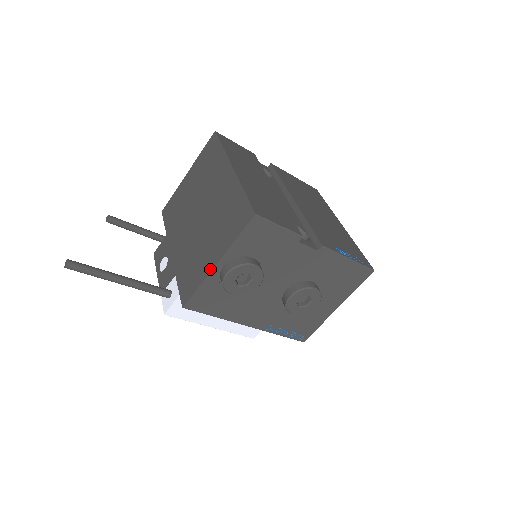
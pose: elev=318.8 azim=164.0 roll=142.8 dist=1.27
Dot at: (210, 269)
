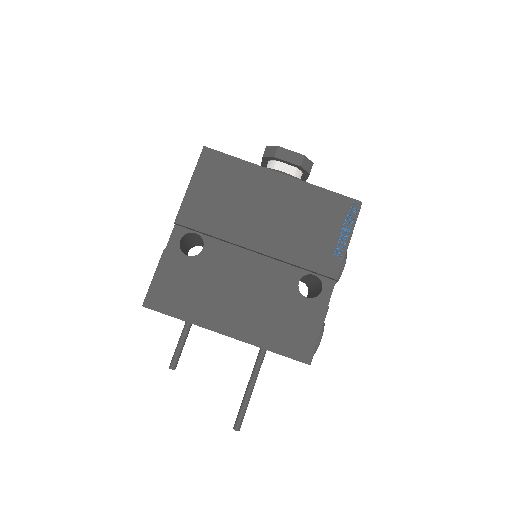
Dot at: occluded
